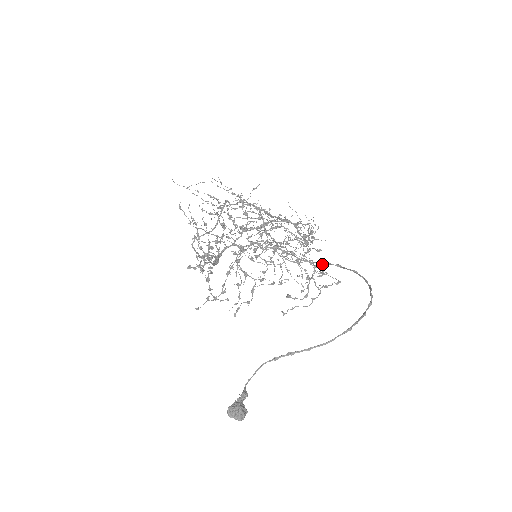
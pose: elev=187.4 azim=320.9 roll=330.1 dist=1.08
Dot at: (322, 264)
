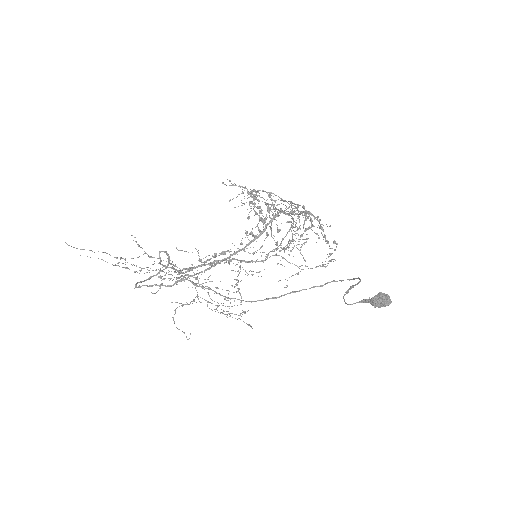
Dot at: (260, 300)
